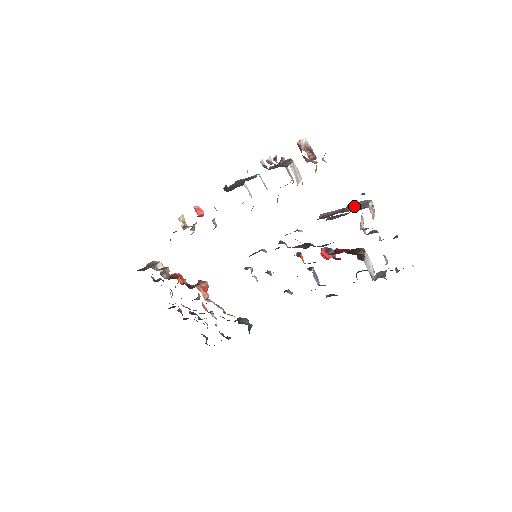
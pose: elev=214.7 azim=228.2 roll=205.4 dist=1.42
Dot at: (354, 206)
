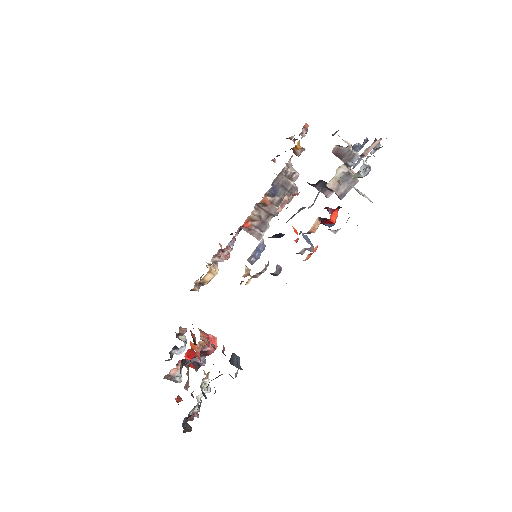
Dot at: occluded
